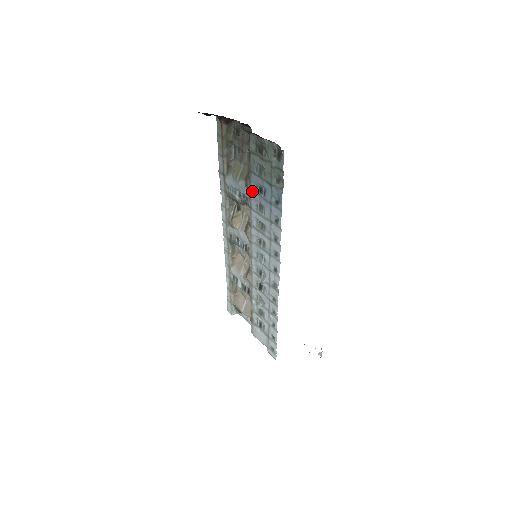
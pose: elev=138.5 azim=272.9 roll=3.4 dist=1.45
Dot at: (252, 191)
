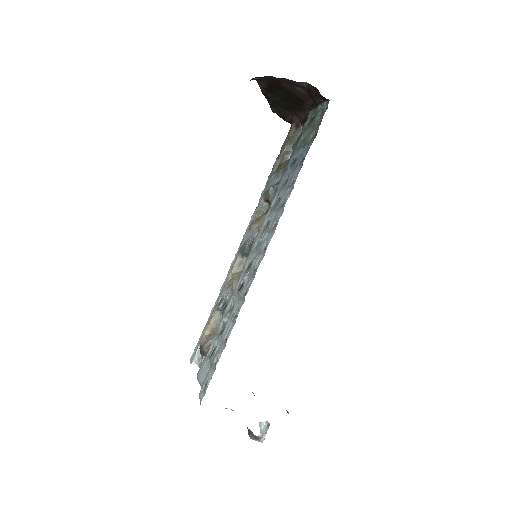
Dot at: (287, 169)
